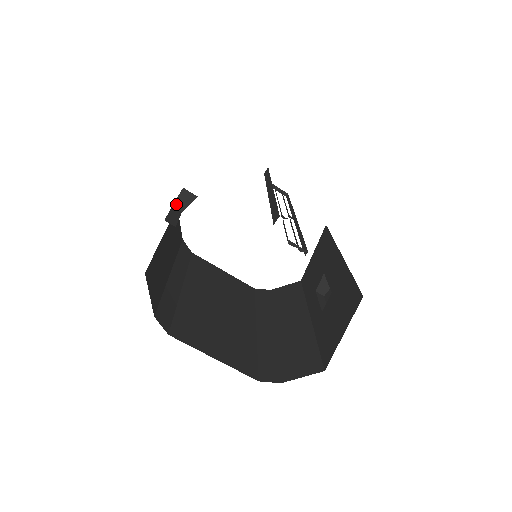
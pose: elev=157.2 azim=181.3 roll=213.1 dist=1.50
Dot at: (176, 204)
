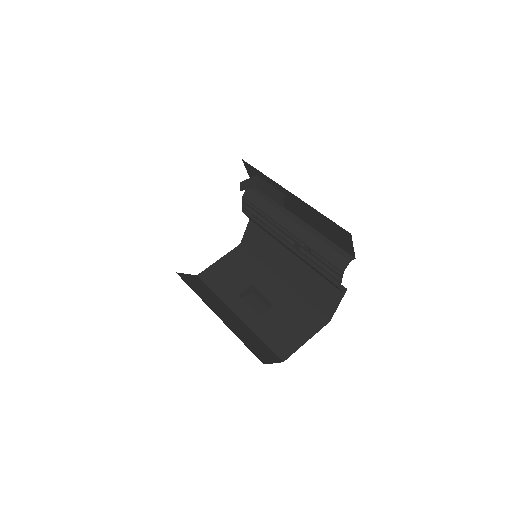
Dot at: (243, 182)
